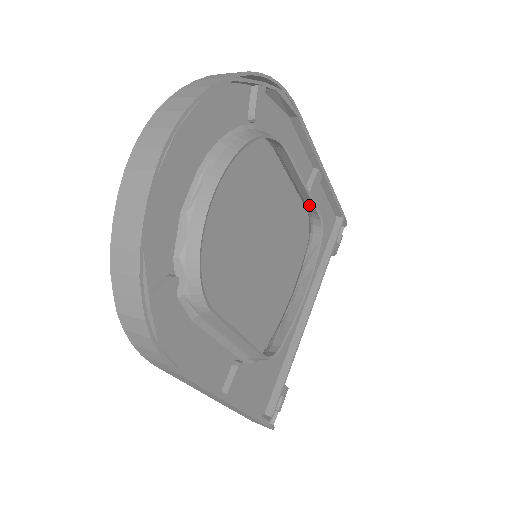
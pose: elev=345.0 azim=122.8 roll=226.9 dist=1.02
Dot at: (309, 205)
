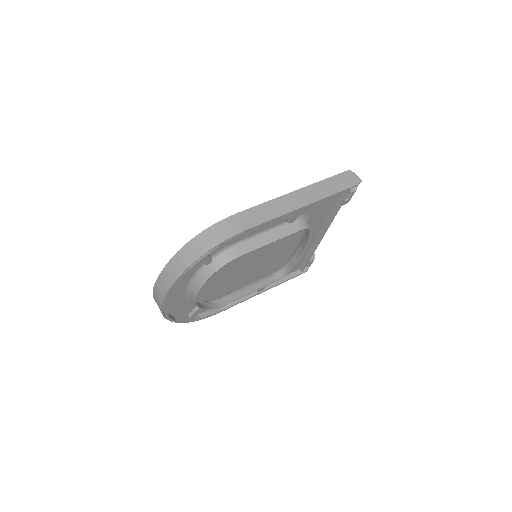
Dot at: (289, 230)
